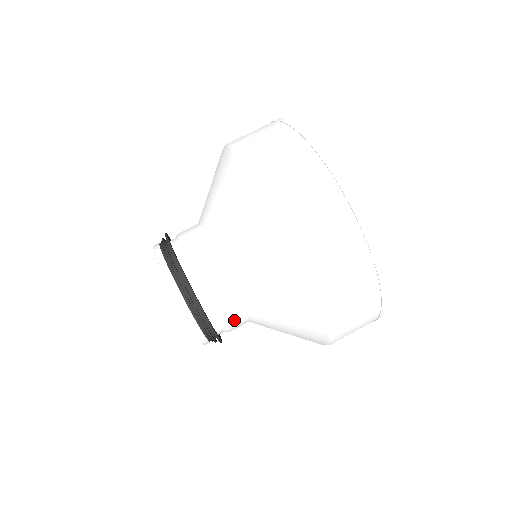
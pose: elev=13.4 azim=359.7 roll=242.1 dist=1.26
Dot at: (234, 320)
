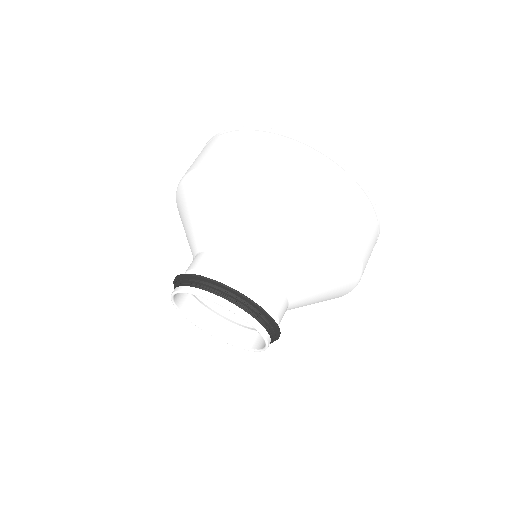
Dot at: (280, 305)
